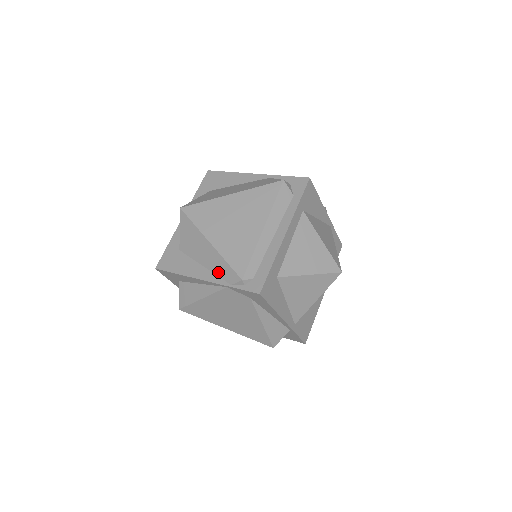
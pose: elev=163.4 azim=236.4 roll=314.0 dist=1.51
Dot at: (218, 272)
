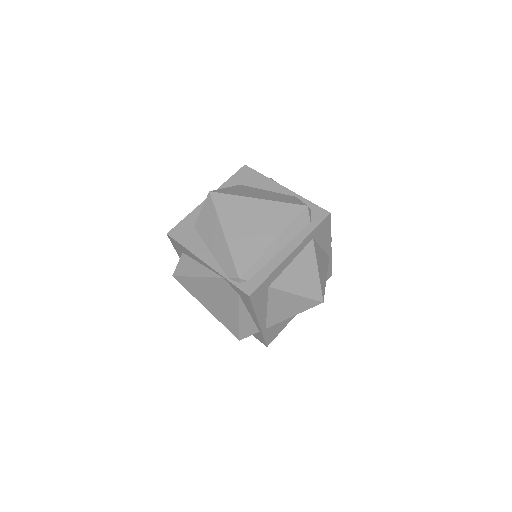
Dot at: (221, 262)
